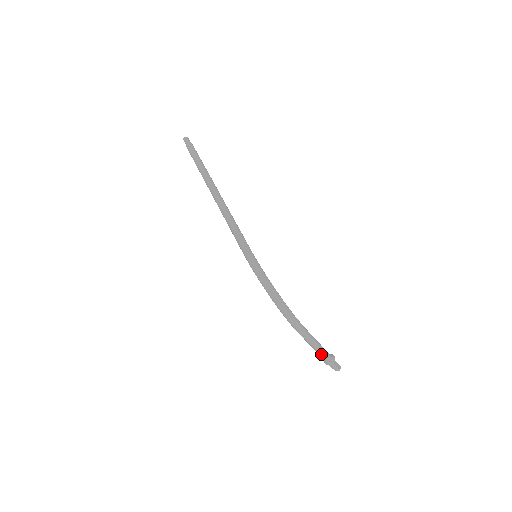
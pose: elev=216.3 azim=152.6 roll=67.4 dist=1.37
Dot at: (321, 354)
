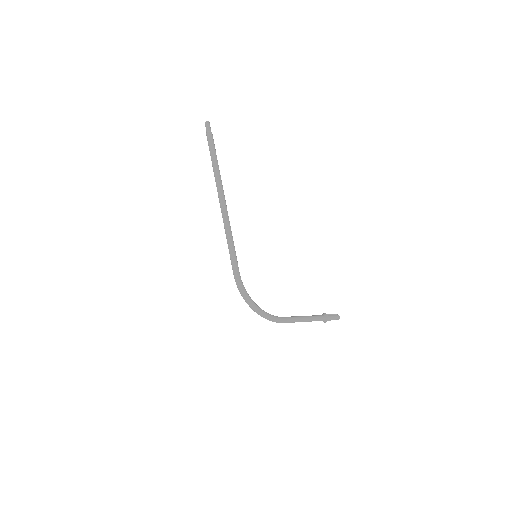
Dot at: (311, 321)
